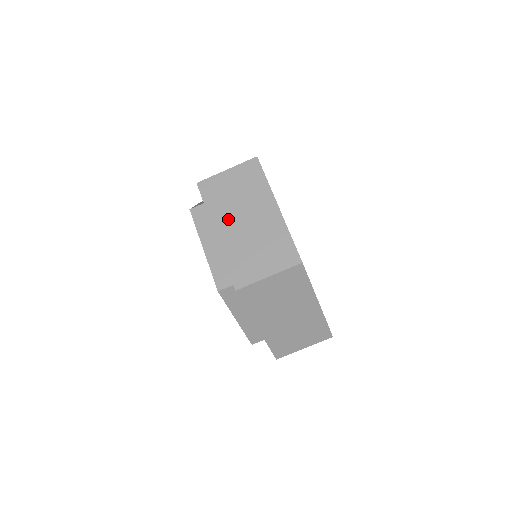
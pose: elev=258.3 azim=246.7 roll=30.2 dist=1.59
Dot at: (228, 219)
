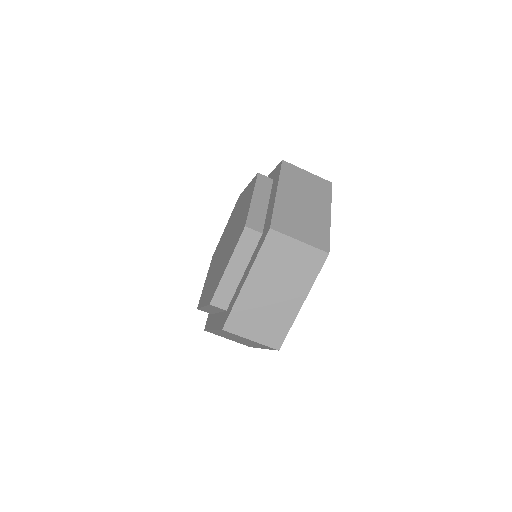
Dot at: (292, 192)
